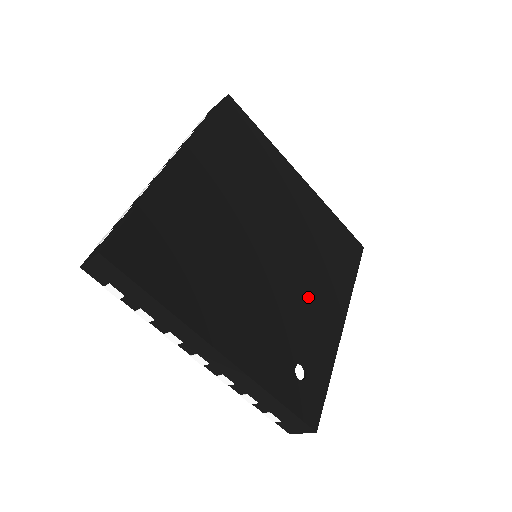
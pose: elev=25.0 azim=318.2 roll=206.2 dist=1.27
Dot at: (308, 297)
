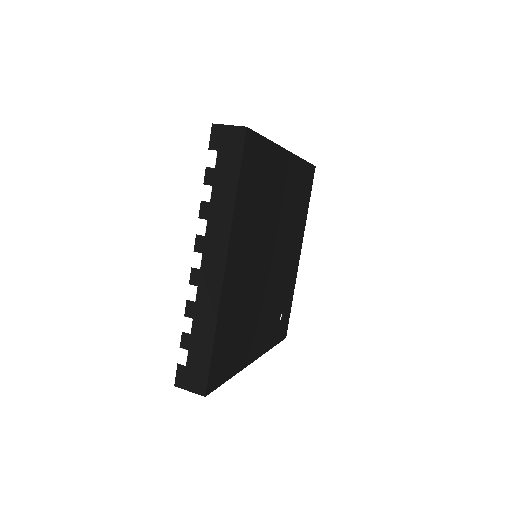
Dot at: (287, 263)
